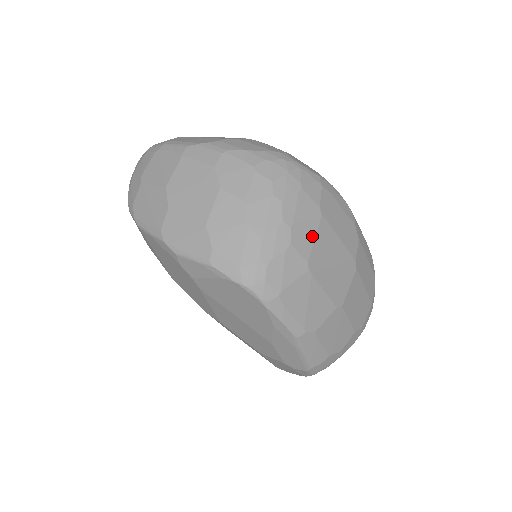
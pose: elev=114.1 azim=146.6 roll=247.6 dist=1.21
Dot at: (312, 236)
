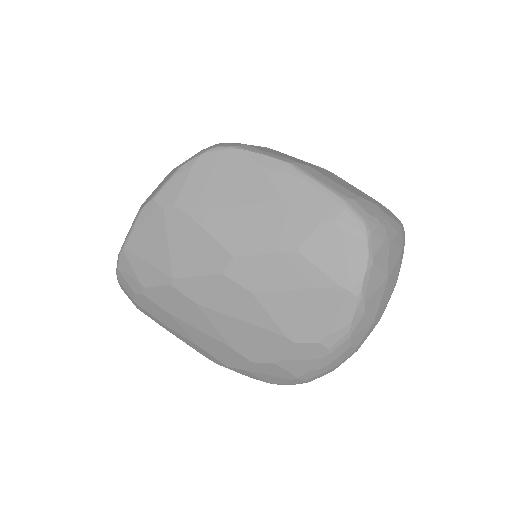
Dot at: occluded
